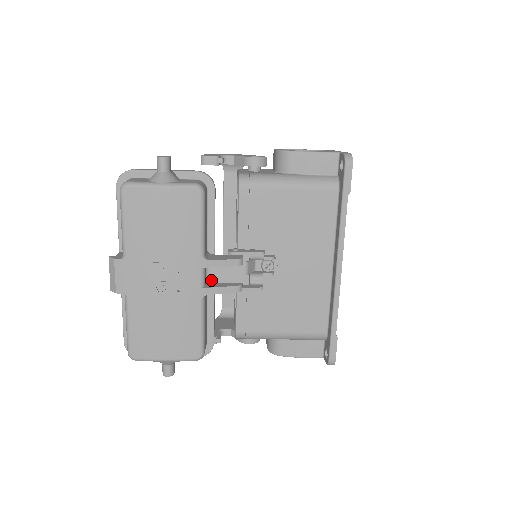
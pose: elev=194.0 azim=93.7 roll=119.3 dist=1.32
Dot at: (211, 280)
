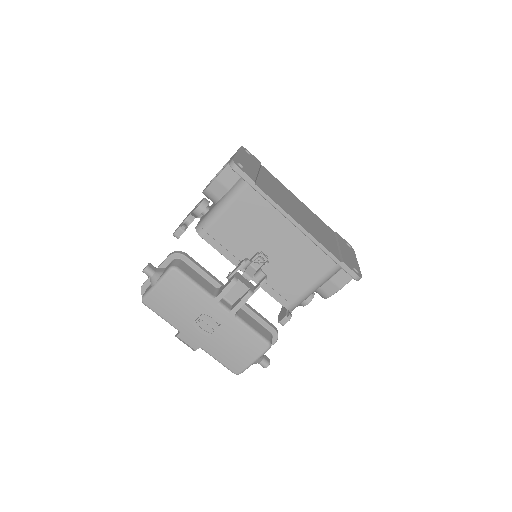
Dot at: (233, 302)
